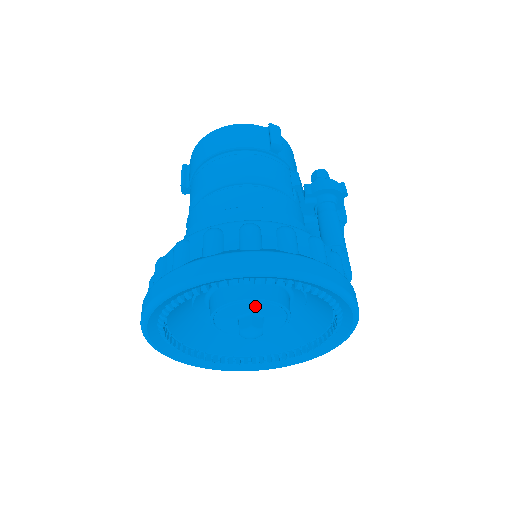
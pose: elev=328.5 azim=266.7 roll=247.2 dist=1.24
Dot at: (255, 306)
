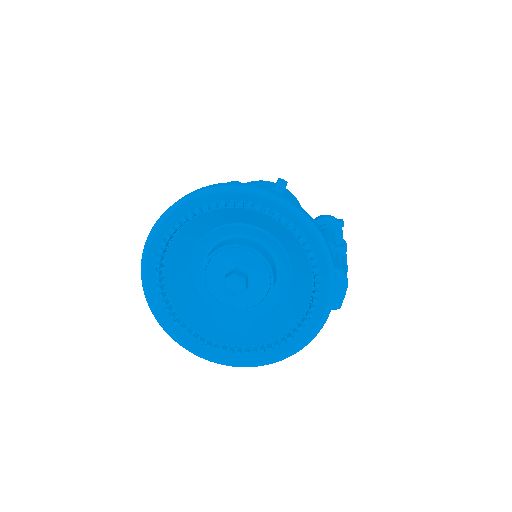
Dot at: (239, 256)
